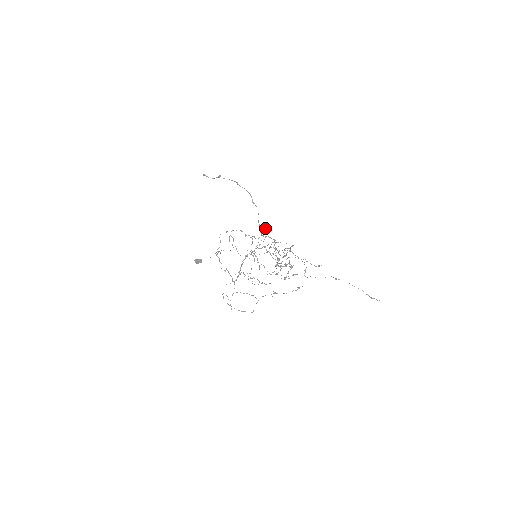
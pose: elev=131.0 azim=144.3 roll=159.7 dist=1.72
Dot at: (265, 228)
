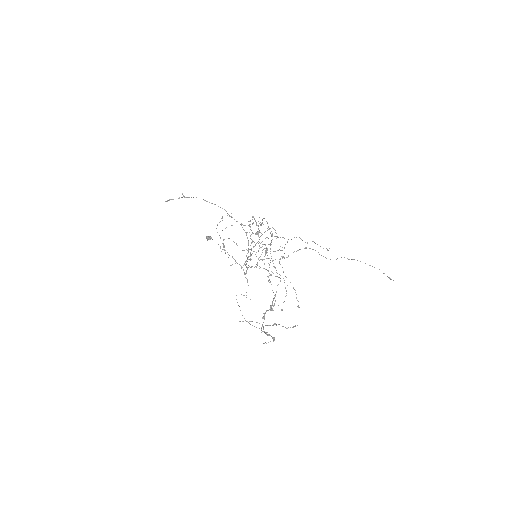
Dot at: occluded
